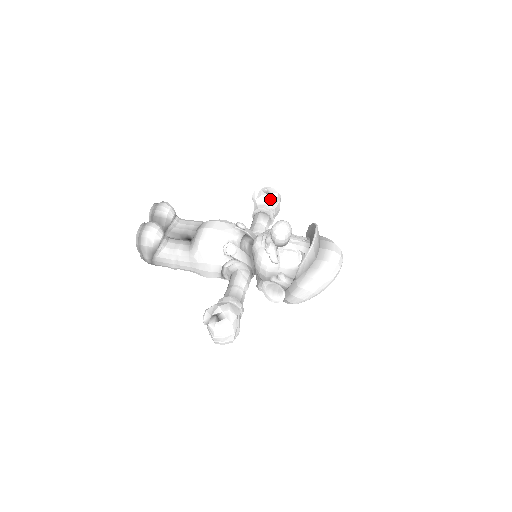
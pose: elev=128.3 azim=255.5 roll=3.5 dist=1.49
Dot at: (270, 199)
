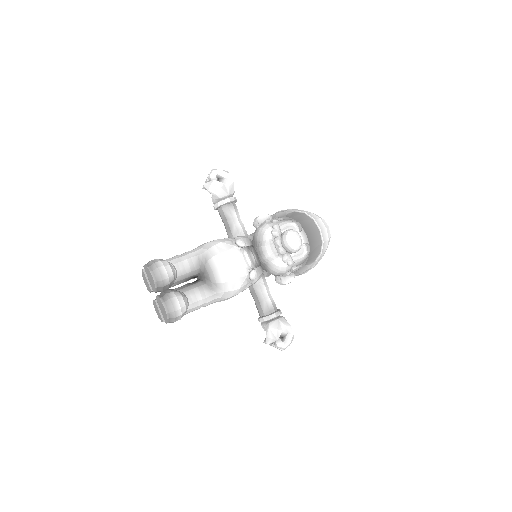
Dot at: (229, 187)
